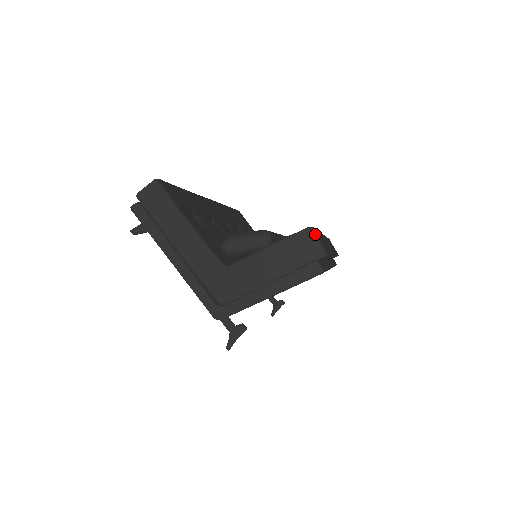
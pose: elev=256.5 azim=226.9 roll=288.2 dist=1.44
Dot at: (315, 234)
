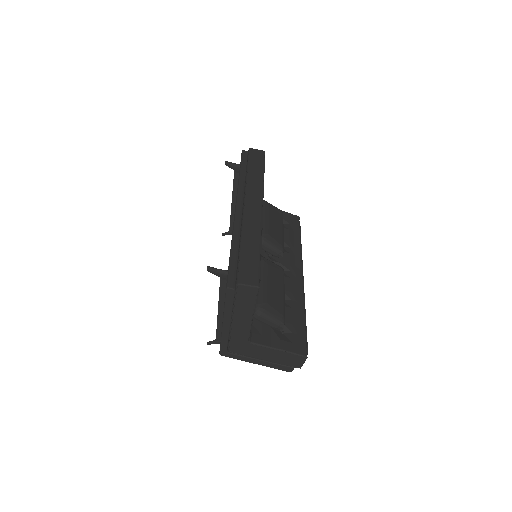
Dot at: occluded
